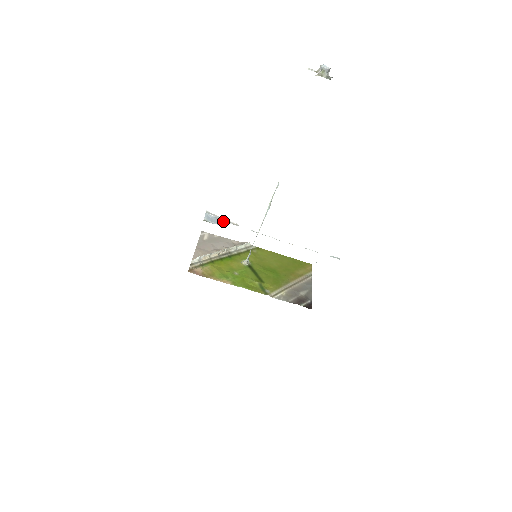
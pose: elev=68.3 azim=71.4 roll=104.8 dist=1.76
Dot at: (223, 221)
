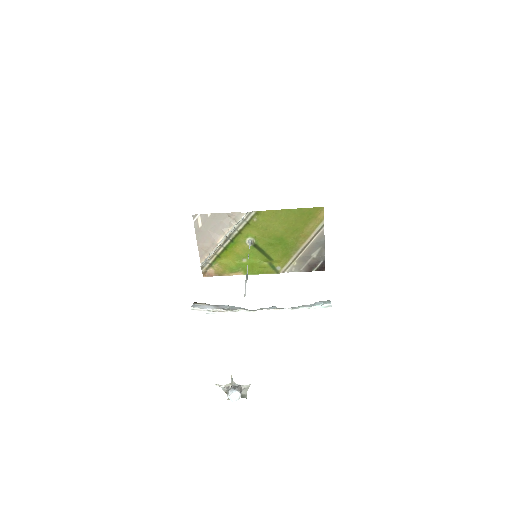
Dot at: (210, 313)
